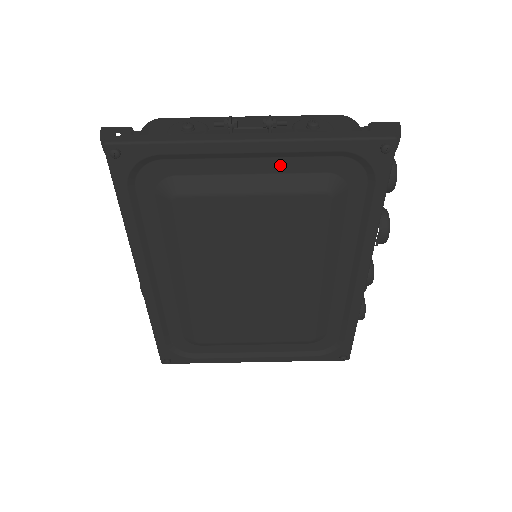
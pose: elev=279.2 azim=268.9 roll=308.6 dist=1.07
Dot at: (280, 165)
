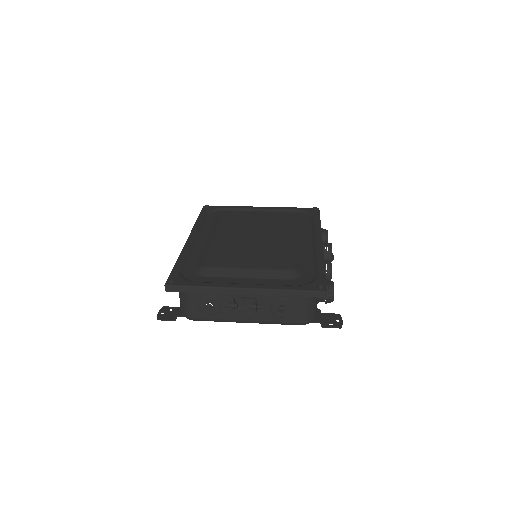
Dot at: (272, 213)
